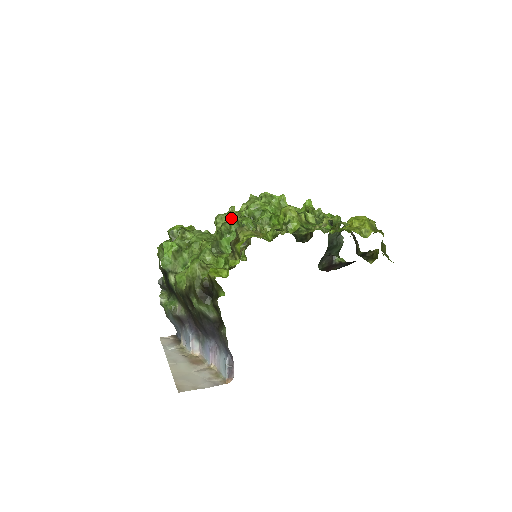
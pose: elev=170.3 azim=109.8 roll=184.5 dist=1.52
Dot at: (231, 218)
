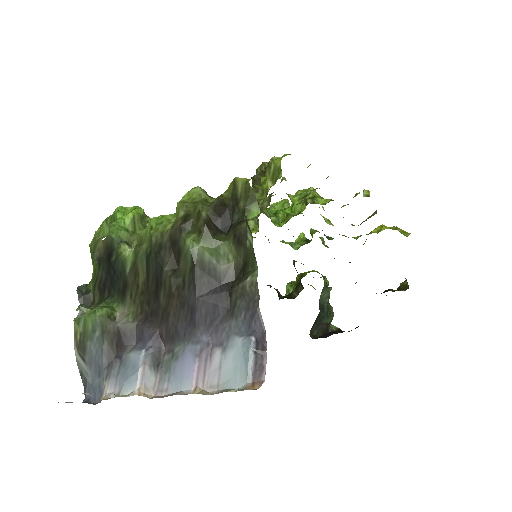
Dot at: occluded
